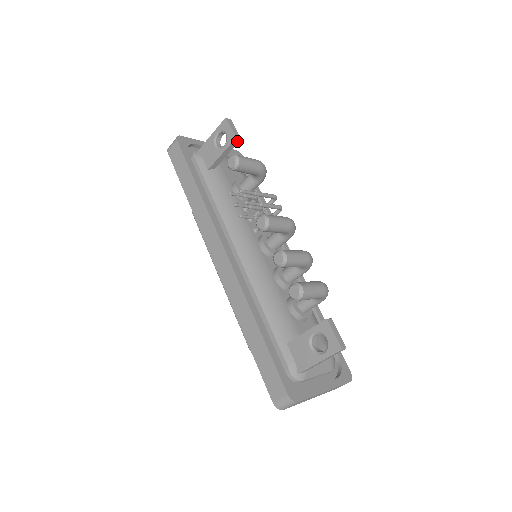
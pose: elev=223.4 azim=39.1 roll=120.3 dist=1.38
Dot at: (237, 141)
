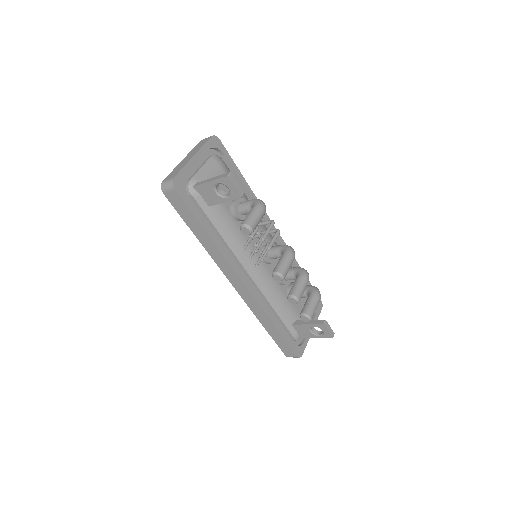
Dot at: (241, 195)
